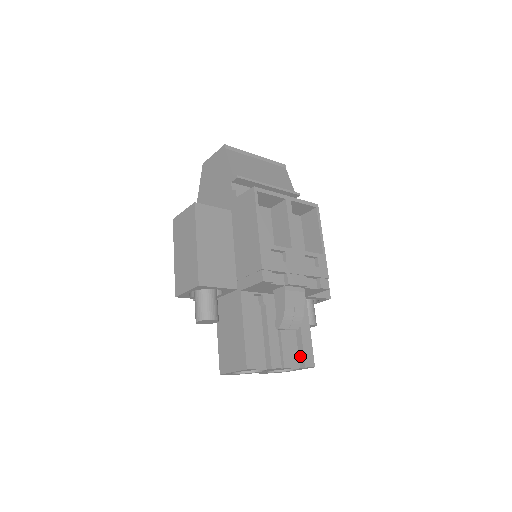
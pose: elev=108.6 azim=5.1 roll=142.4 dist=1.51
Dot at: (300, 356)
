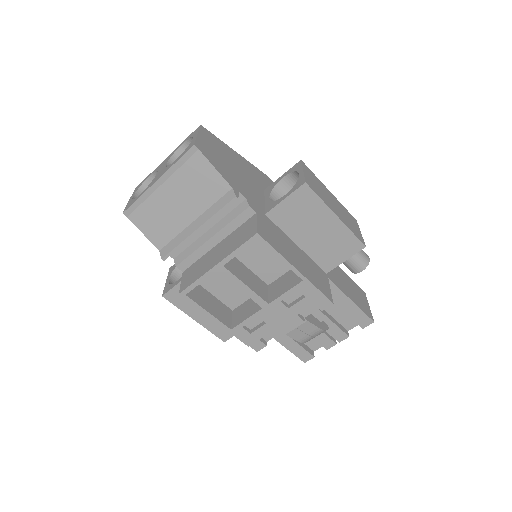
Dot at: occluded
